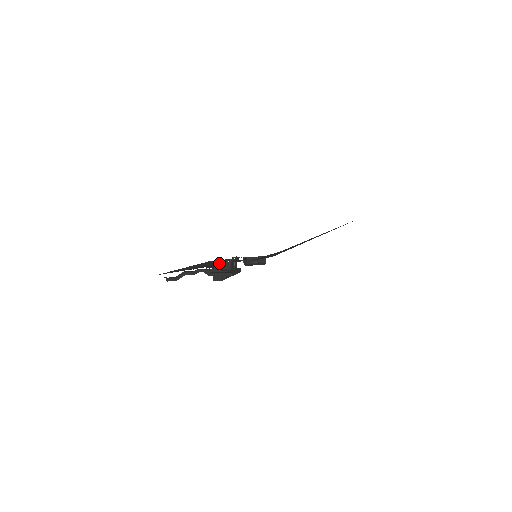
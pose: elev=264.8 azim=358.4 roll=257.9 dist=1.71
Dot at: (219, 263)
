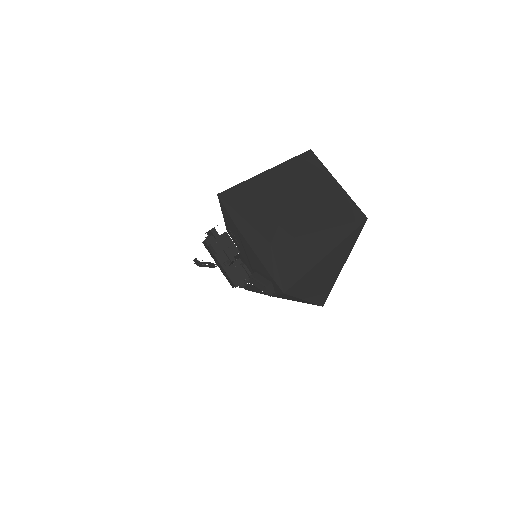
Dot at: occluded
